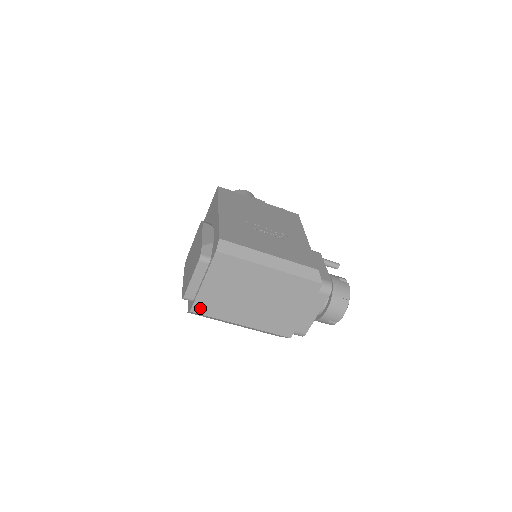
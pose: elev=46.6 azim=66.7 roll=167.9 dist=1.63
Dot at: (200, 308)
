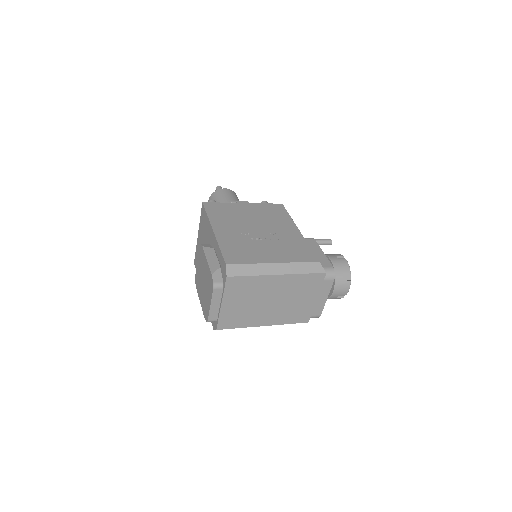
Dot at: (224, 324)
